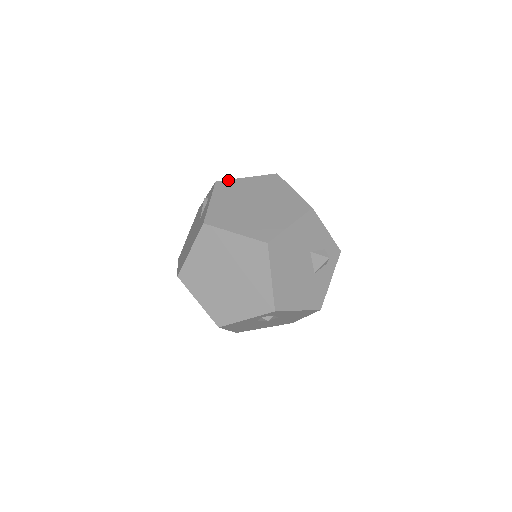
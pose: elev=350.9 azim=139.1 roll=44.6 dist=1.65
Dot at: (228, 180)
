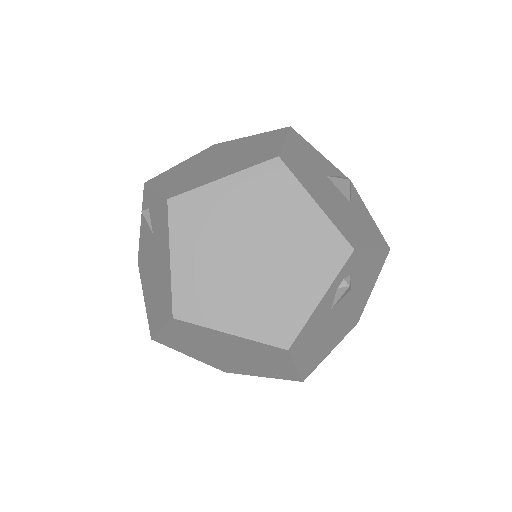
Dot at: (159, 174)
